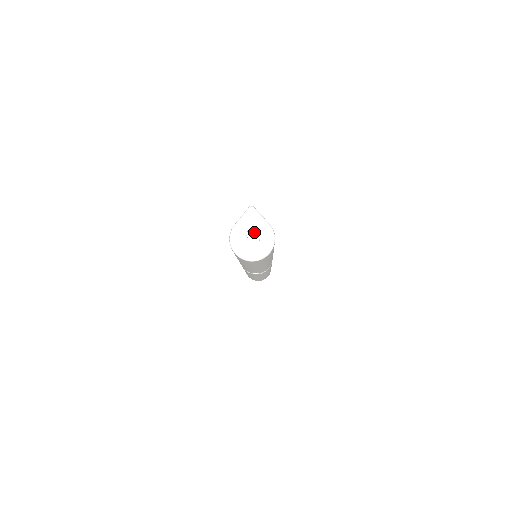
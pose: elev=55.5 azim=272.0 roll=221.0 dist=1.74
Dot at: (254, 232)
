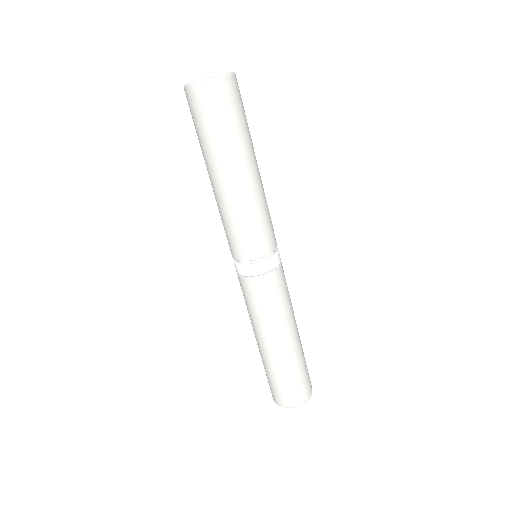
Dot at: occluded
